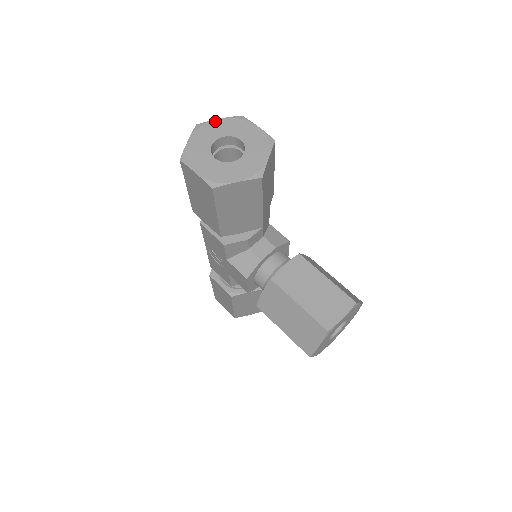
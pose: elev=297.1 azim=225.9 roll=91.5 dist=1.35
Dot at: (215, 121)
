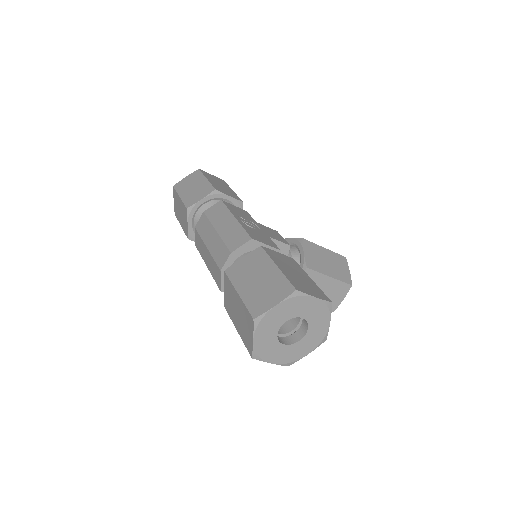
Dot at: (273, 310)
